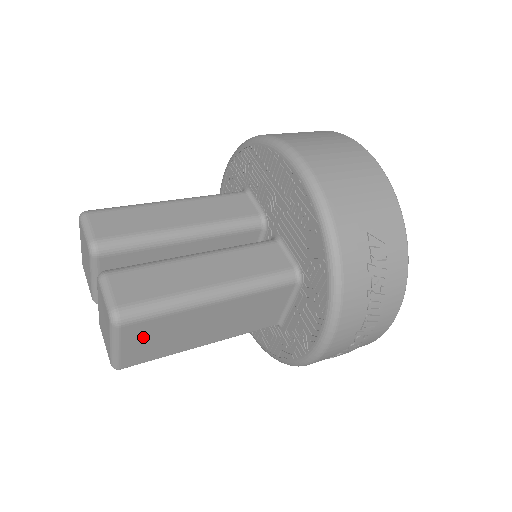
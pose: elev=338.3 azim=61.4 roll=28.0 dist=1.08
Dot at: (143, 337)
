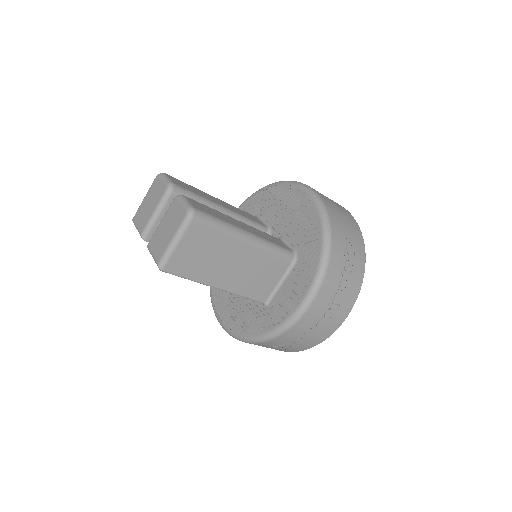
Dot at: (195, 244)
